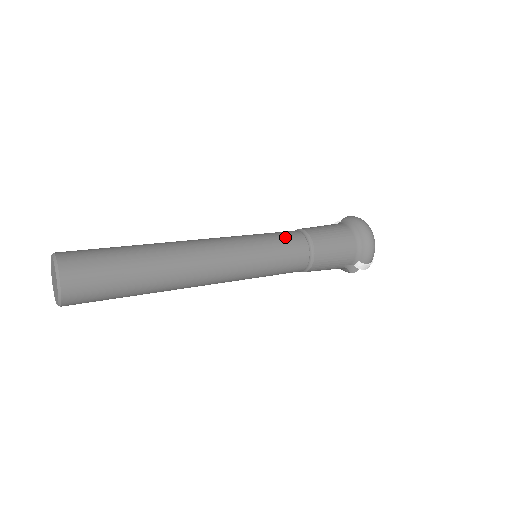
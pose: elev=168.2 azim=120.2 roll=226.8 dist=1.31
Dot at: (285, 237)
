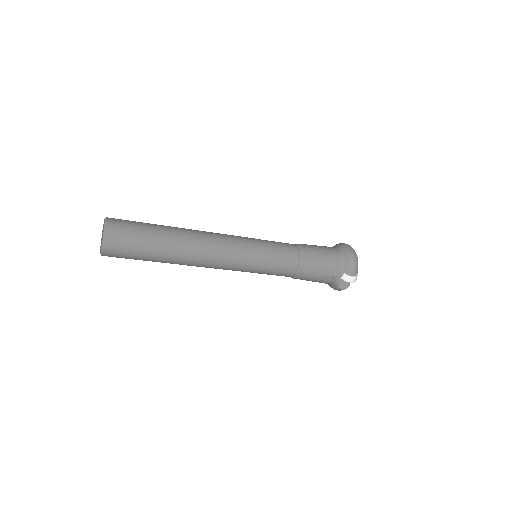
Dot at: (280, 243)
